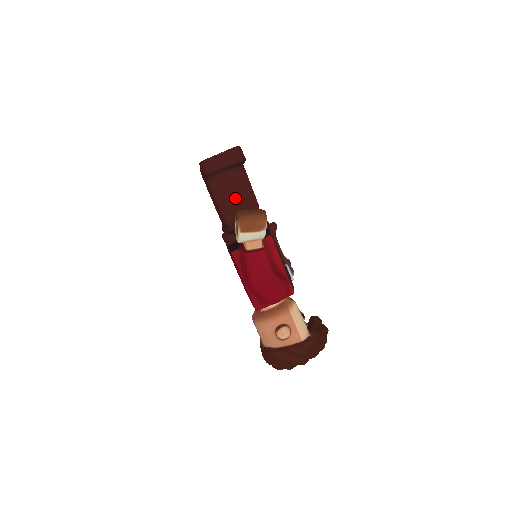
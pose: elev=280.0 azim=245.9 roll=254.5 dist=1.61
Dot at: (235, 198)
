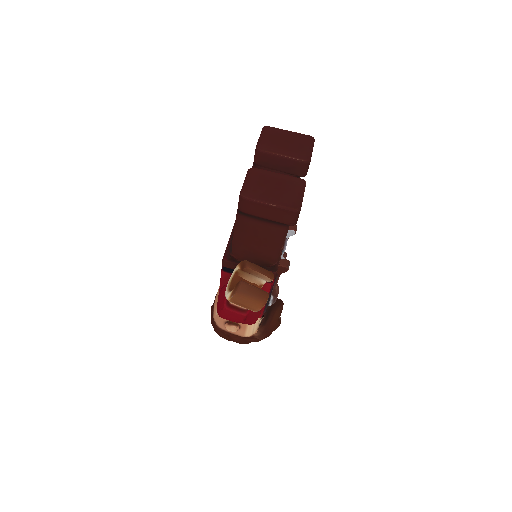
Dot at: (256, 245)
